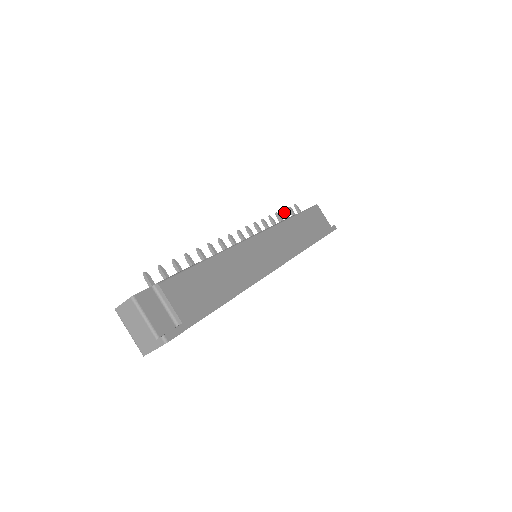
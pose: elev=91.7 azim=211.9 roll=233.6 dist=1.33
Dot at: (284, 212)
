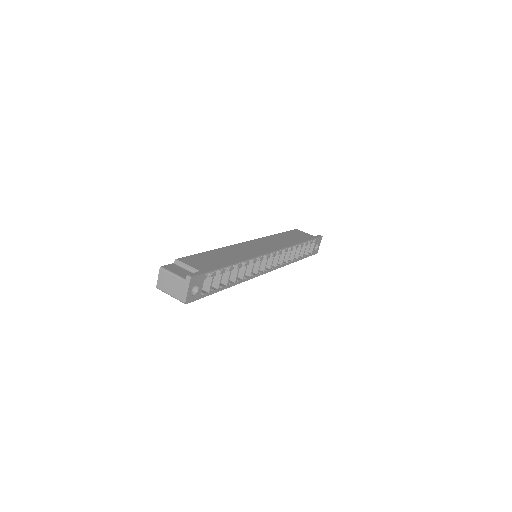
Dot at: occluded
